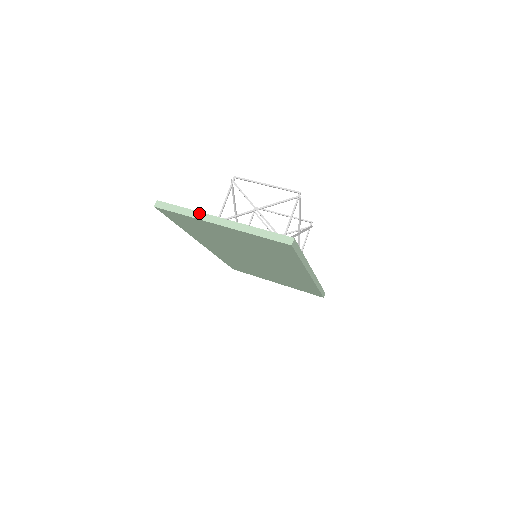
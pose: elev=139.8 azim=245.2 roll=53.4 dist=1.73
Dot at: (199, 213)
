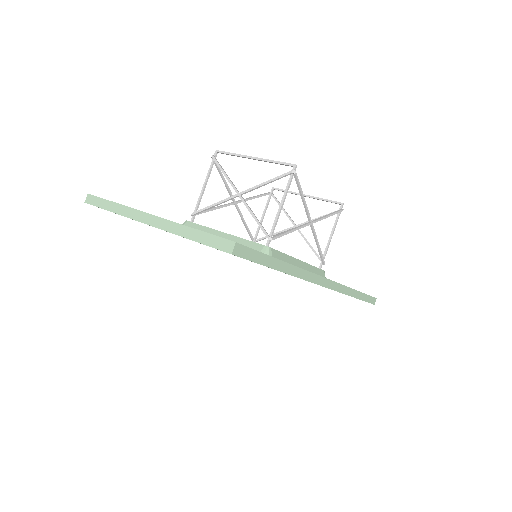
Dot at: (128, 209)
